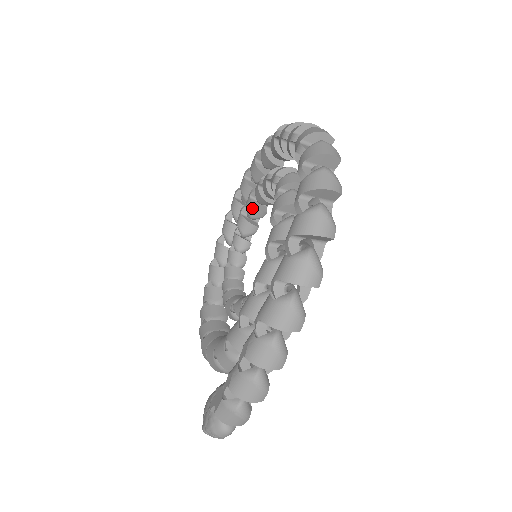
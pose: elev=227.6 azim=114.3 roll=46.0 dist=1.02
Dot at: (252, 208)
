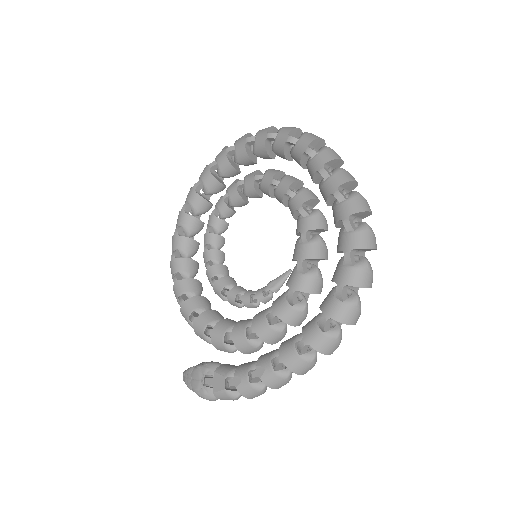
Dot at: (252, 192)
